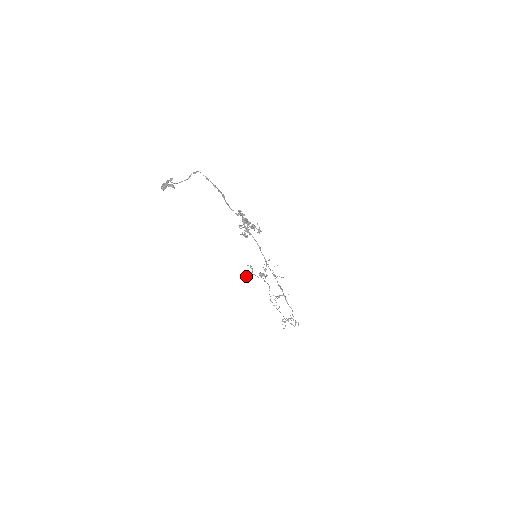
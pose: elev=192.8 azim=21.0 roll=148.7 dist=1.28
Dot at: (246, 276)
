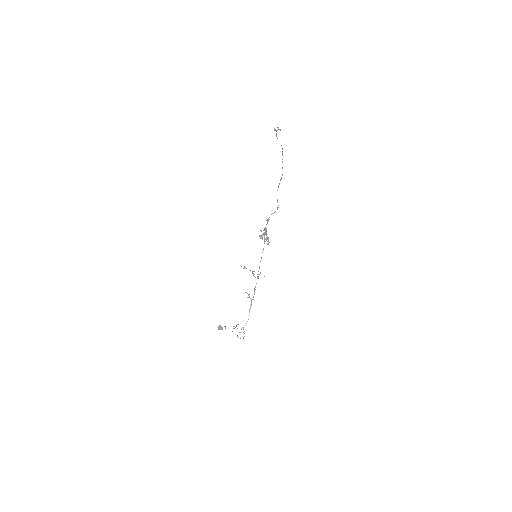
Dot at: (240, 265)
